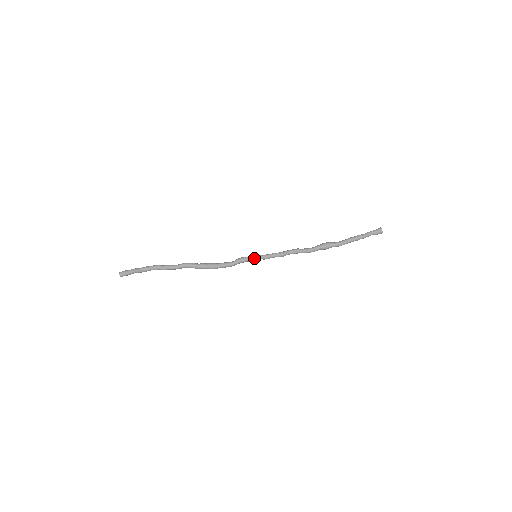
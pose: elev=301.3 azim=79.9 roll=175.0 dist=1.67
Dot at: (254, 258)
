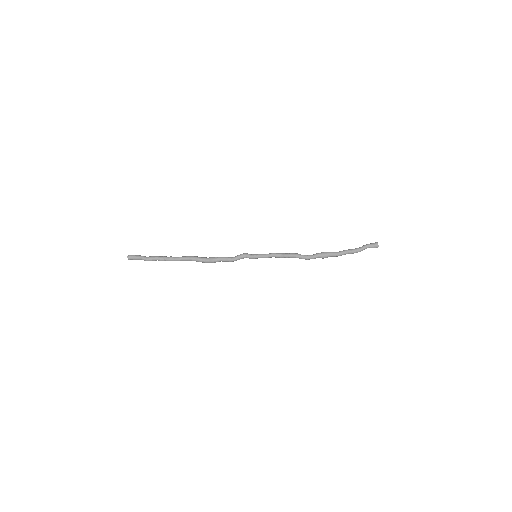
Dot at: (254, 255)
